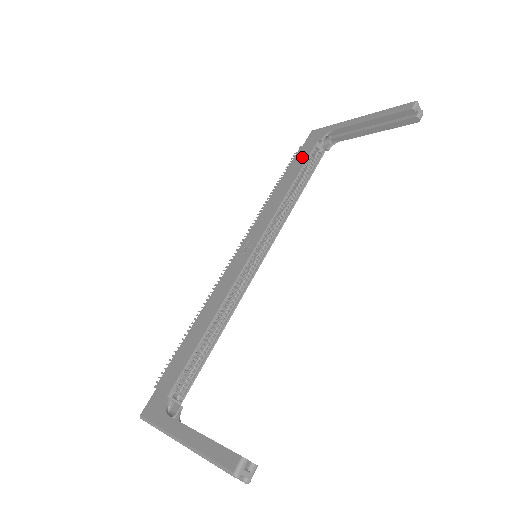
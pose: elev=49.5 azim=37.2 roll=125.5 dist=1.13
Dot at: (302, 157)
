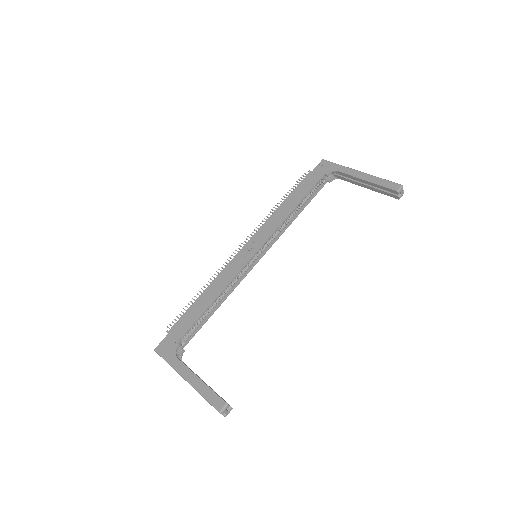
Dot at: (309, 184)
